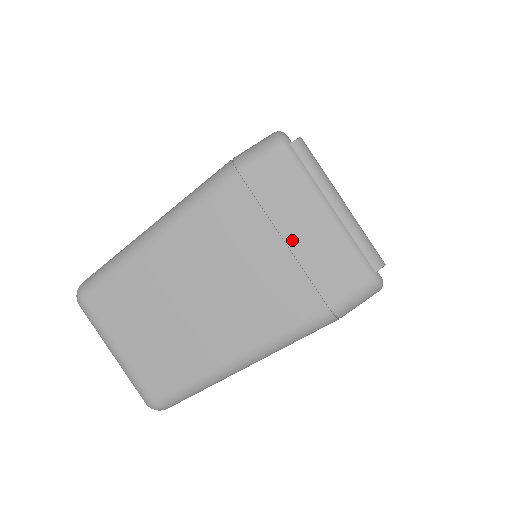
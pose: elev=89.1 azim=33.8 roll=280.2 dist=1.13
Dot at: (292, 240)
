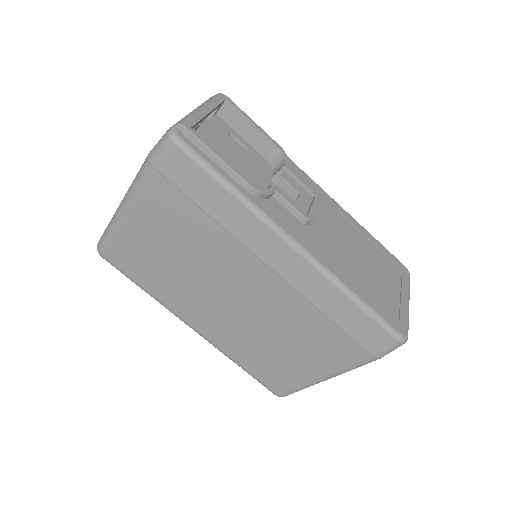
Dot at: occluded
